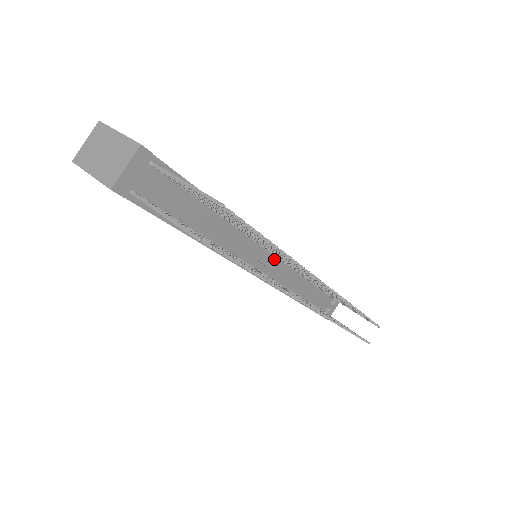
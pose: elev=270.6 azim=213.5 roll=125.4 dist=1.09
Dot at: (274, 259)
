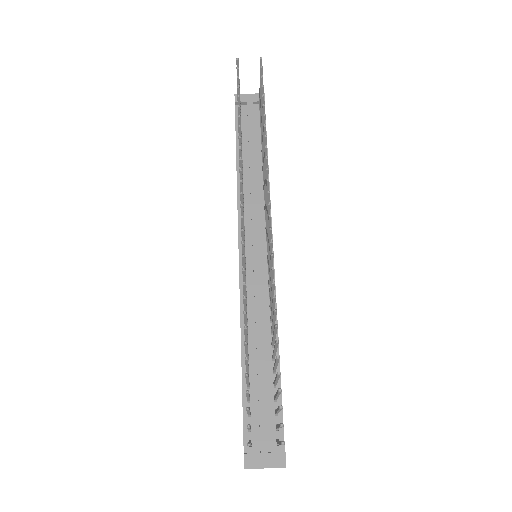
Dot at: (264, 262)
